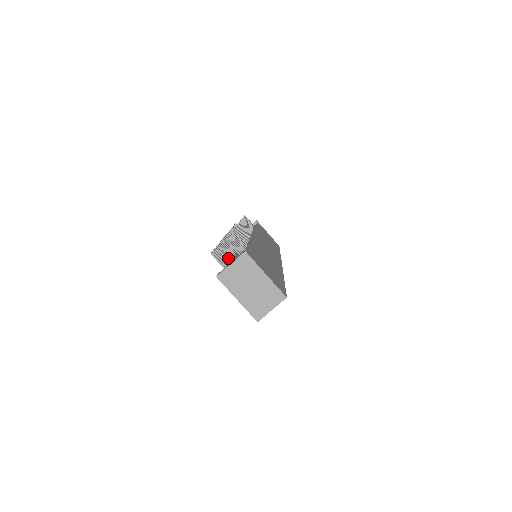
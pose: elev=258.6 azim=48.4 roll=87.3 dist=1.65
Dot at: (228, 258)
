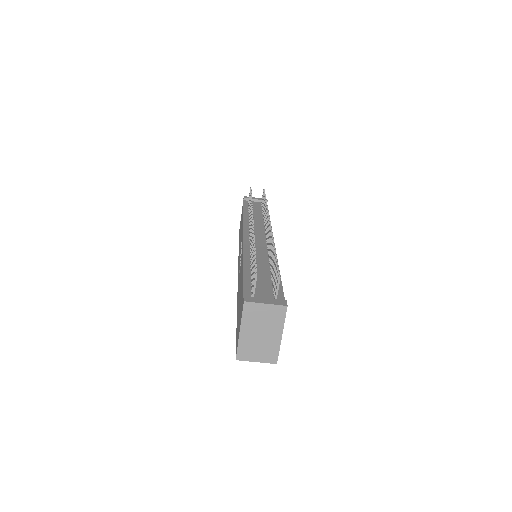
Dot at: occluded
